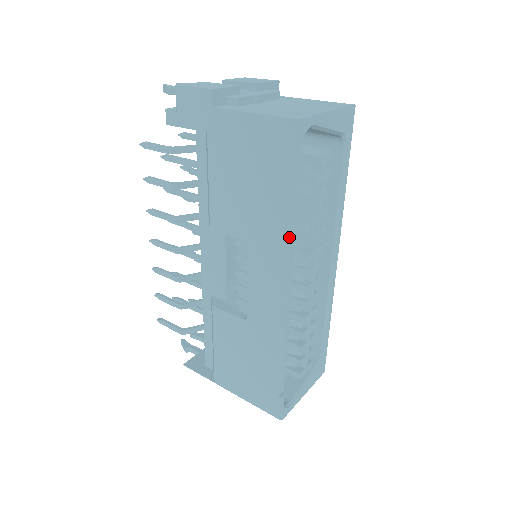
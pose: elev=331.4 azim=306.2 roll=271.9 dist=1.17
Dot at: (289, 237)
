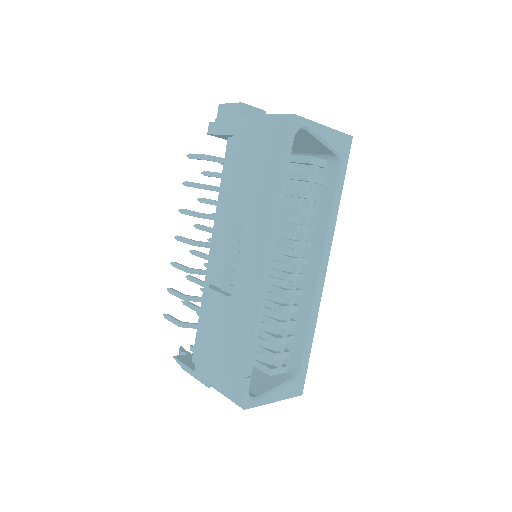
Dot at: (275, 210)
